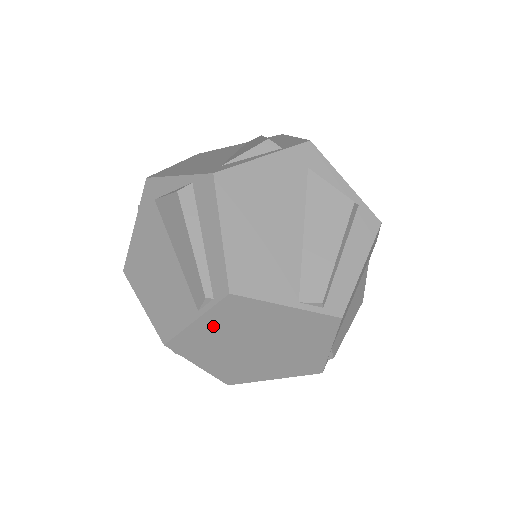
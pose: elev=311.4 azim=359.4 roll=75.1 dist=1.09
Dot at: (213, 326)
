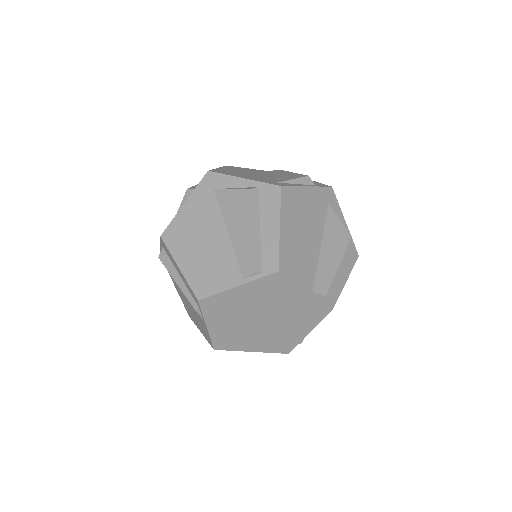
Dot at: (220, 323)
